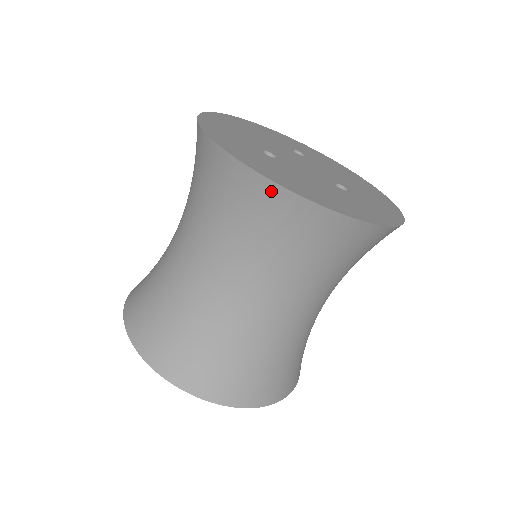
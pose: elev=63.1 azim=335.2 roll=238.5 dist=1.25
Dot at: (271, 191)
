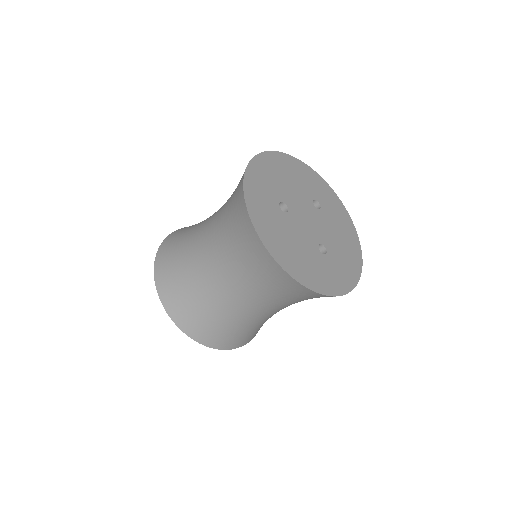
Dot at: (258, 244)
